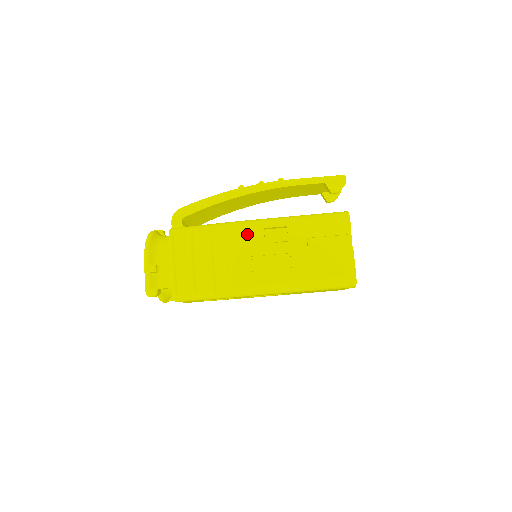
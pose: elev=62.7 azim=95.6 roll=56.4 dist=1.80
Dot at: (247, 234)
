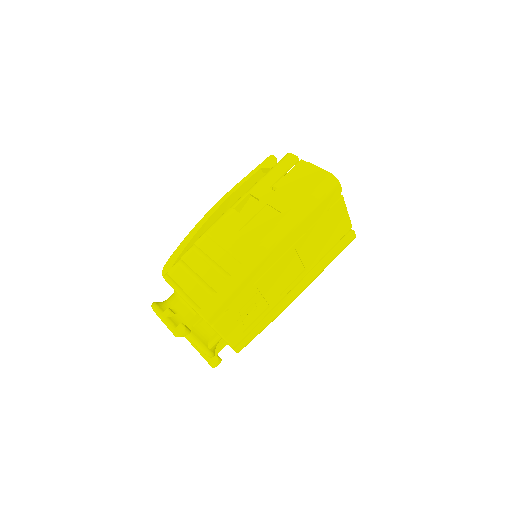
Dot at: (224, 222)
